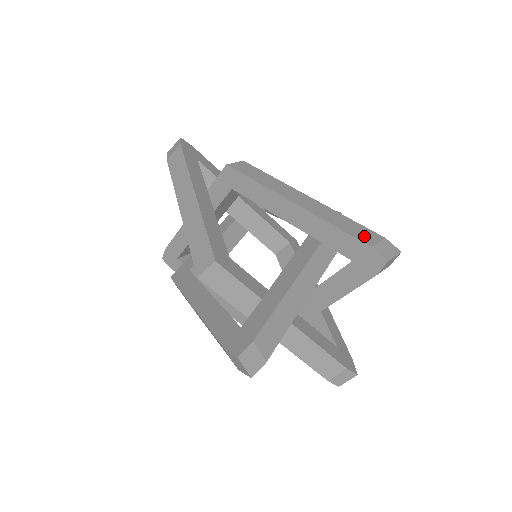
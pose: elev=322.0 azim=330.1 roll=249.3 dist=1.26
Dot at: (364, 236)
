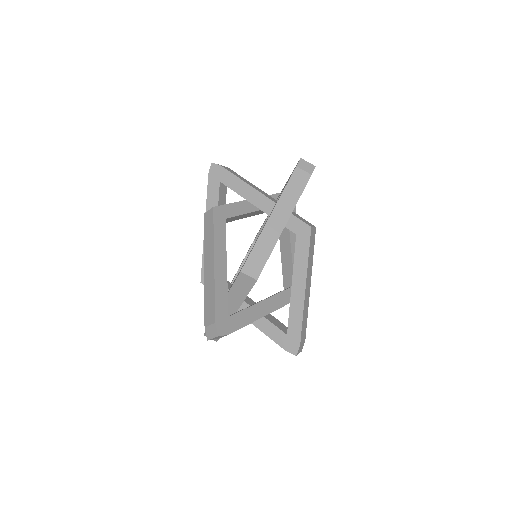
Dot at: (303, 335)
